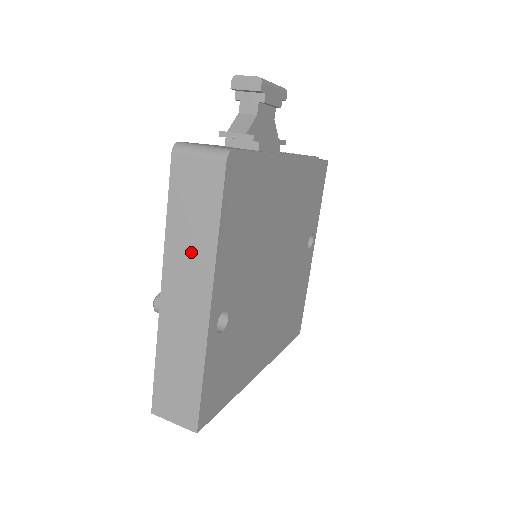
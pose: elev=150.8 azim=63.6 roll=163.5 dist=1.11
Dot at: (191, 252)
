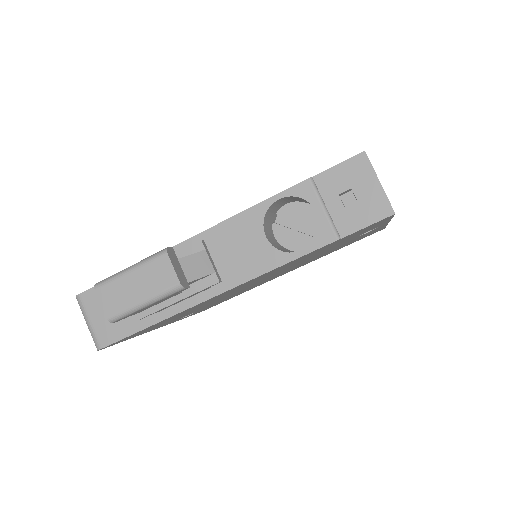
Dot at: occluded
